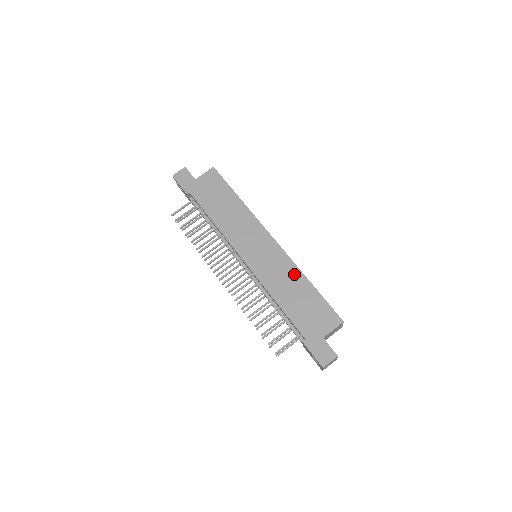
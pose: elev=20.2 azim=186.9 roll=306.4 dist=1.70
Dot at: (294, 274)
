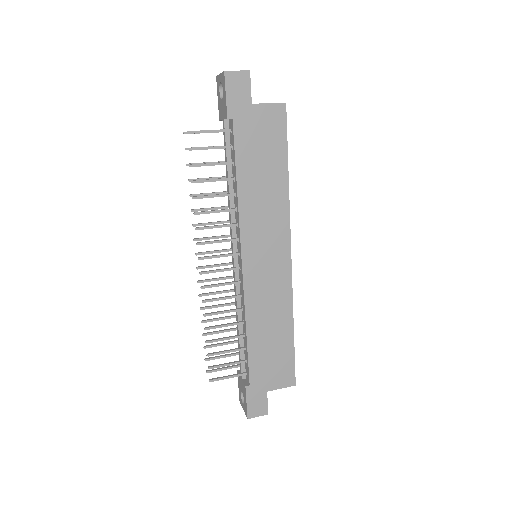
Dot at: (284, 312)
